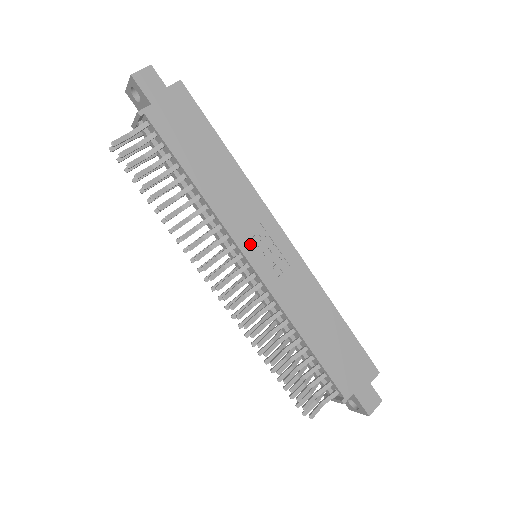
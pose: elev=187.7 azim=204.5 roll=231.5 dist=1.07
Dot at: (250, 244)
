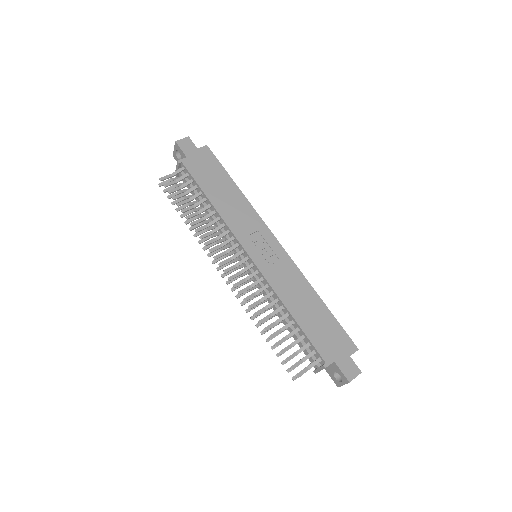
Dot at: (250, 243)
